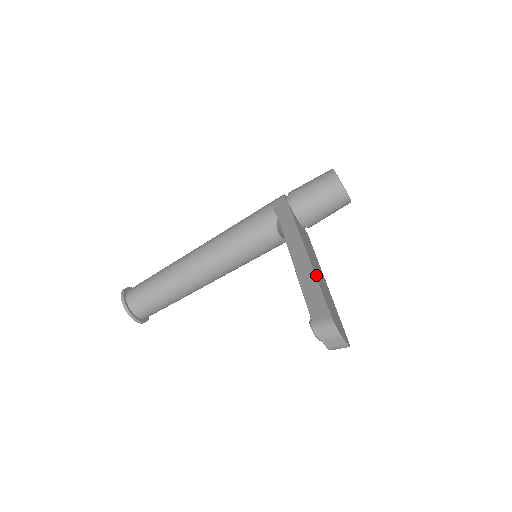
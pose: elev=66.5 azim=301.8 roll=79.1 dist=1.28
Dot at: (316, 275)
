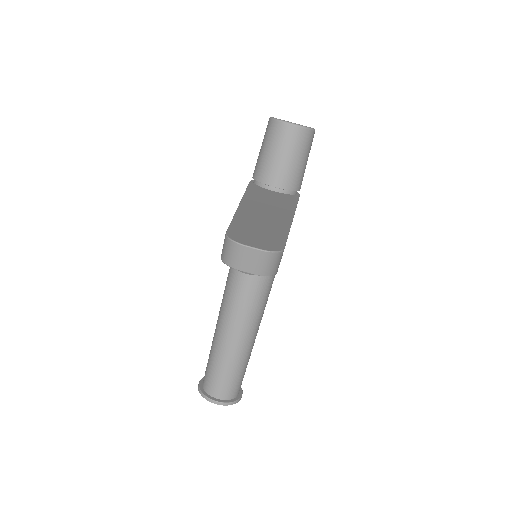
Dot at: (240, 212)
